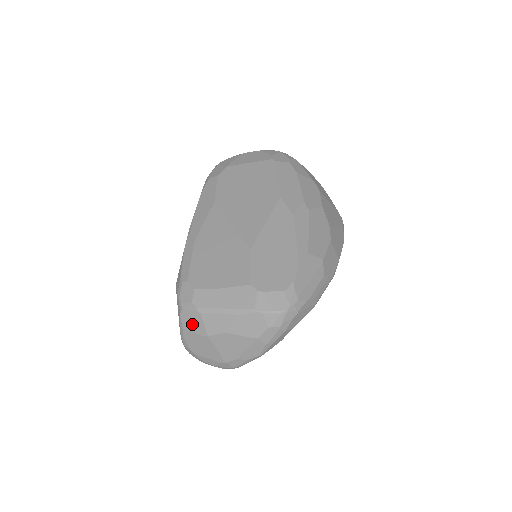
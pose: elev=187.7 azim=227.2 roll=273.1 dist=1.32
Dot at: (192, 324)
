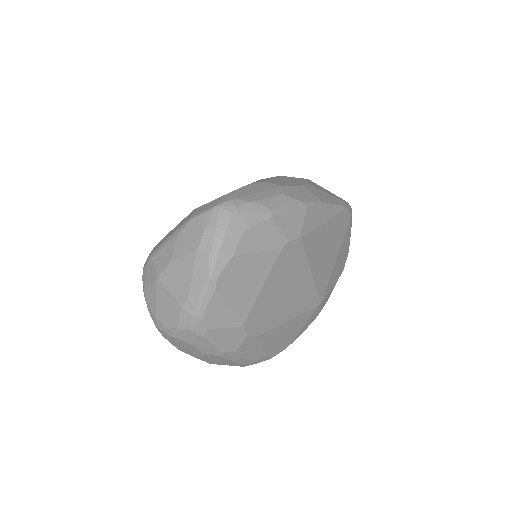
Dot at: (148, 277)
